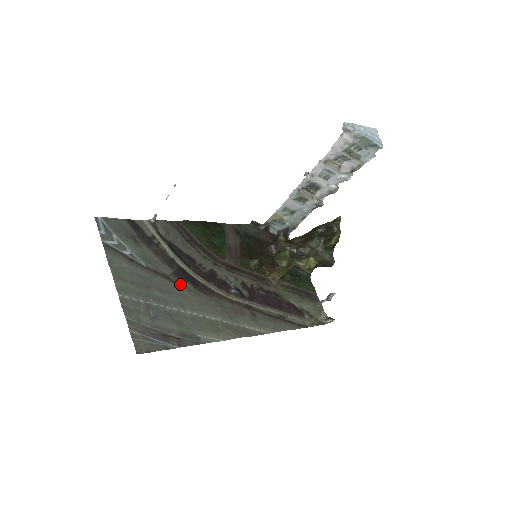
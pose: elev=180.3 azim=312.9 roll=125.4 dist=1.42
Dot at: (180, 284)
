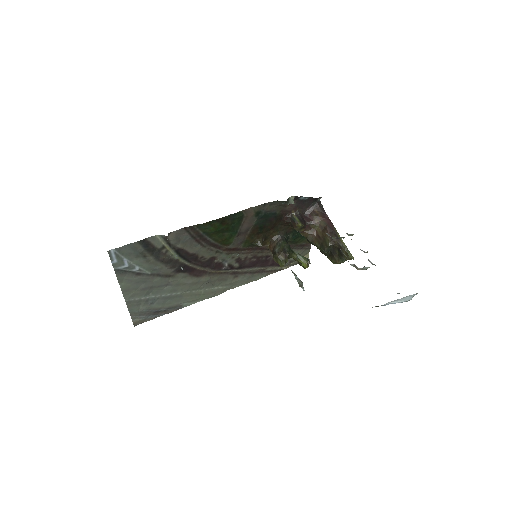
Dot at: (178, 276)
